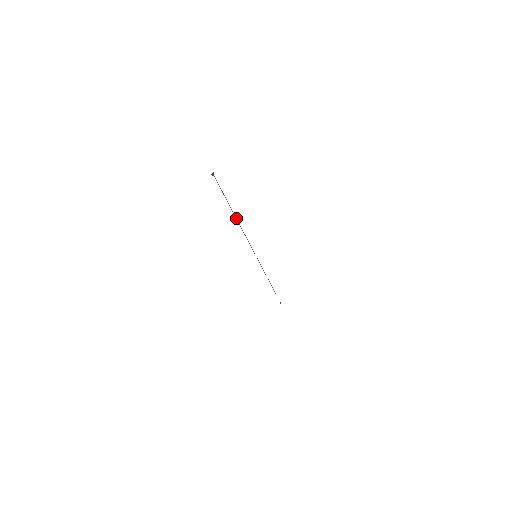
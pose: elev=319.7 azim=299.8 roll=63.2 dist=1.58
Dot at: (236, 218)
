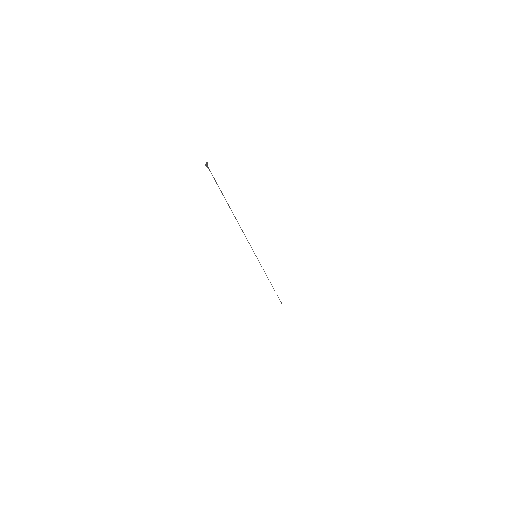
Dot at: occluded
